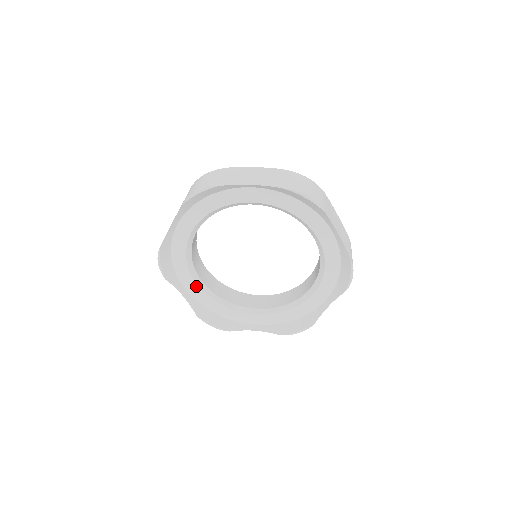
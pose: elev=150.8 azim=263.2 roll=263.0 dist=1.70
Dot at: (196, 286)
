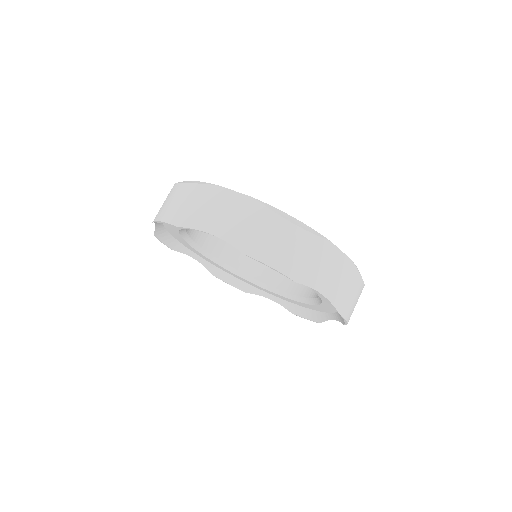
Dot at: (205, 257)
